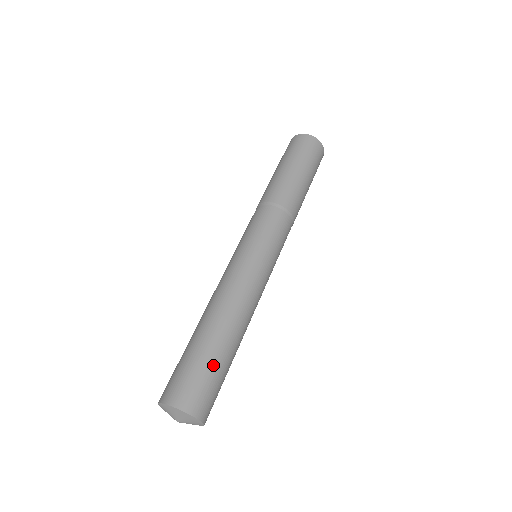
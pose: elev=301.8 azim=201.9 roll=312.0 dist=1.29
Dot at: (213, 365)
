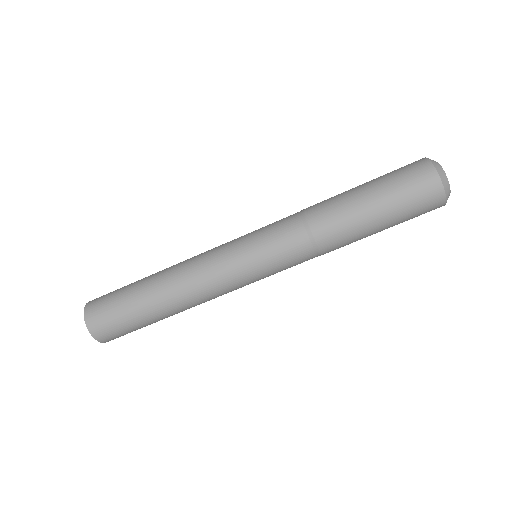
Dot at: (138, 325)
